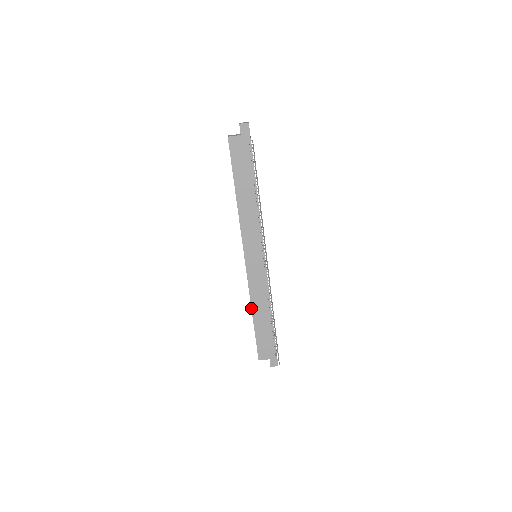
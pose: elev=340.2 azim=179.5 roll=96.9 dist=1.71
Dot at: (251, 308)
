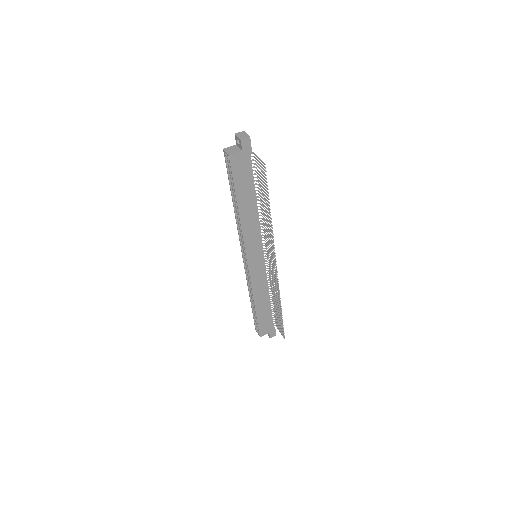
Dot at: (253, 300)
